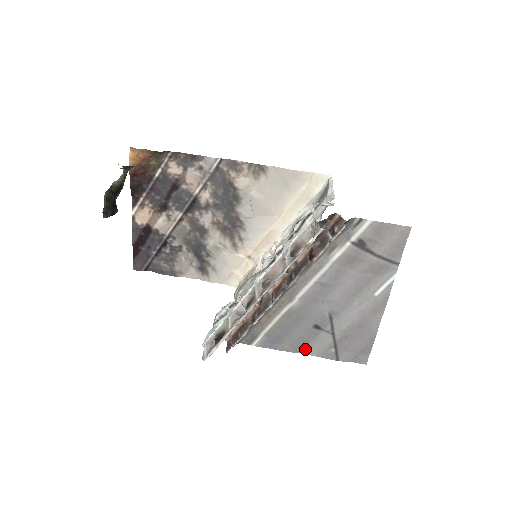
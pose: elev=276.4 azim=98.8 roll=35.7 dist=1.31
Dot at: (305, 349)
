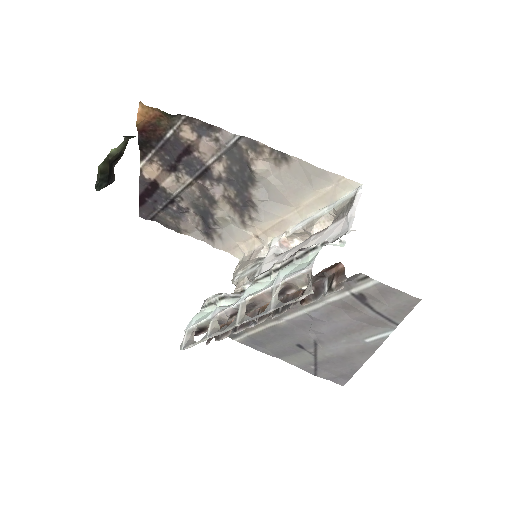
Dot at: (285, 358)
